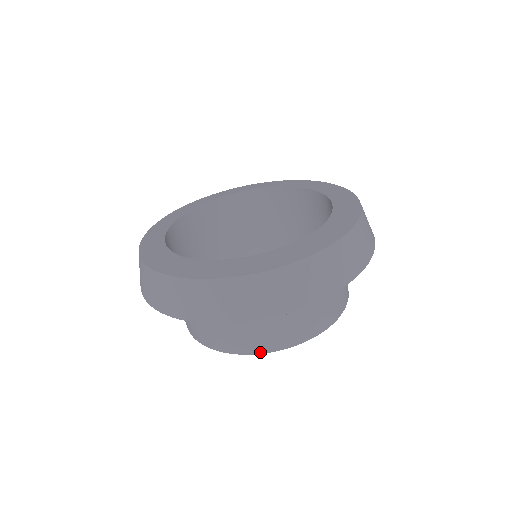
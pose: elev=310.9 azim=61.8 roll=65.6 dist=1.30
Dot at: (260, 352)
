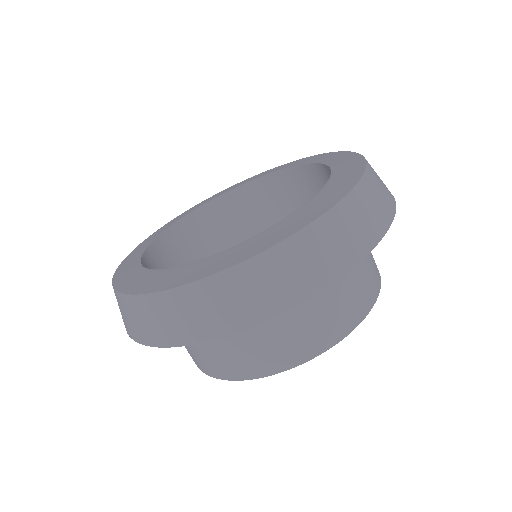
Dot at: (282, 369)
